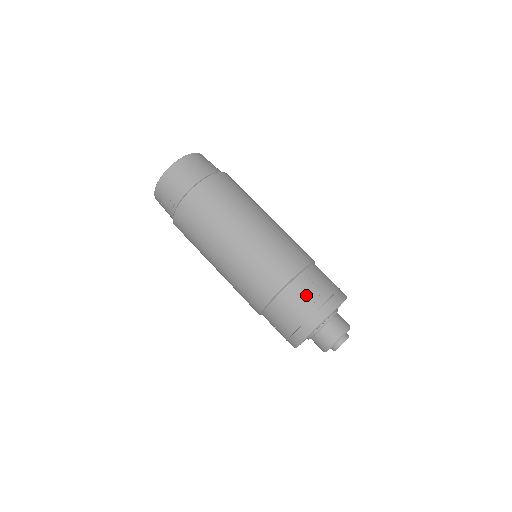
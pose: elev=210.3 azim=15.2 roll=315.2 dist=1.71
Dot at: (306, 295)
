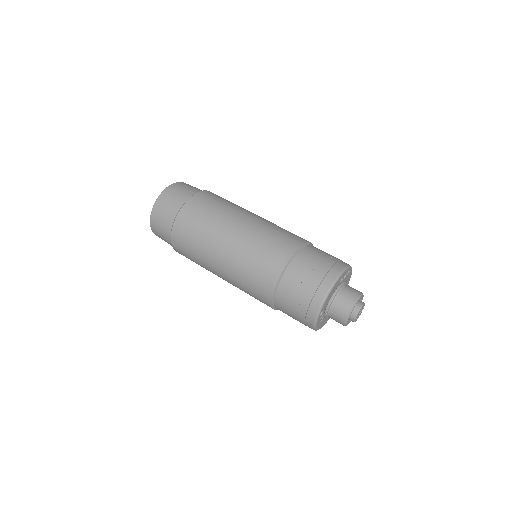
Dot at: (292, 302)
